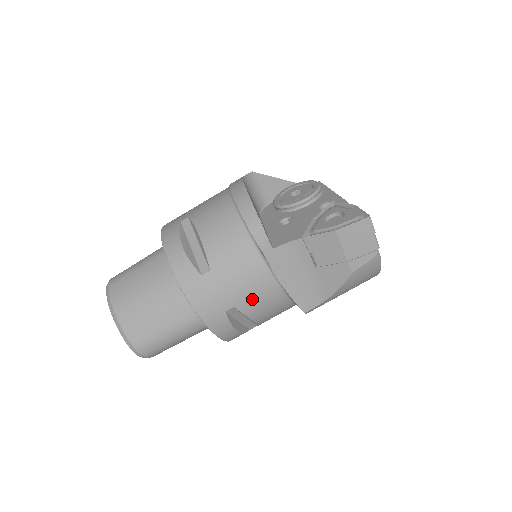
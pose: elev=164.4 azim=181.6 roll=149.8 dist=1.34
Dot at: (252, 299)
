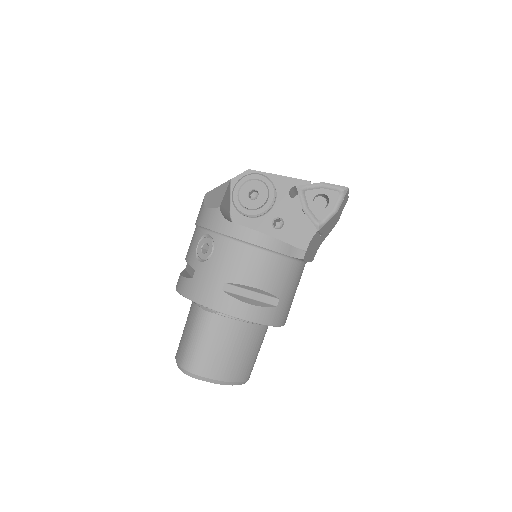
Dot at: occluded
